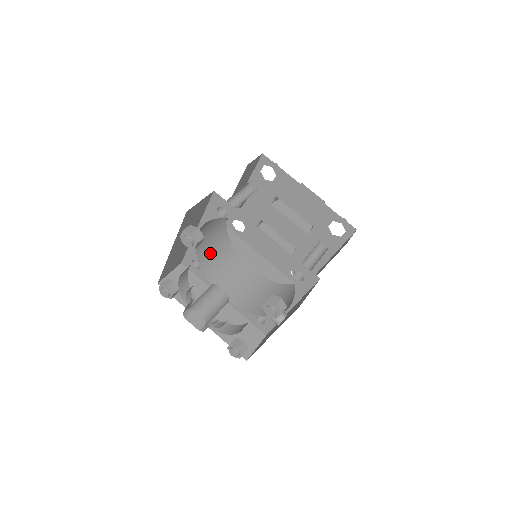
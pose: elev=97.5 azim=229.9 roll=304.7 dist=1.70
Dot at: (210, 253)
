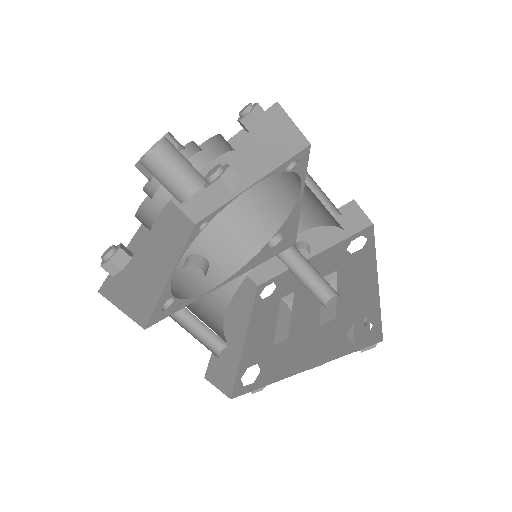
Dot at: (224, 241)
